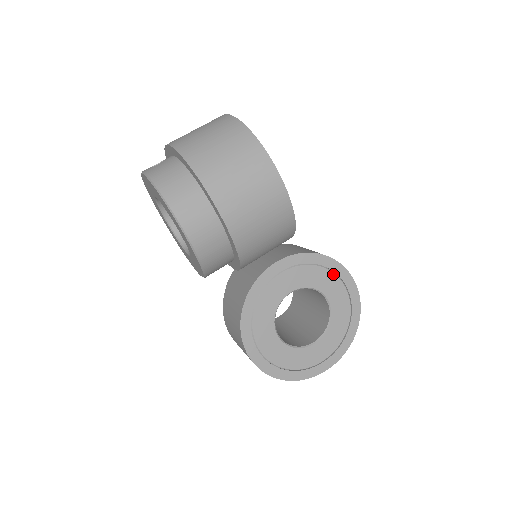
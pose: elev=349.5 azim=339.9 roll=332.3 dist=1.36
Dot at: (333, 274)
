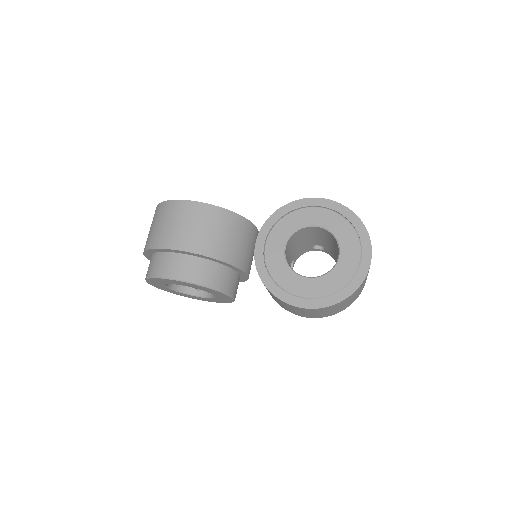
Dot at: (299, 210)
